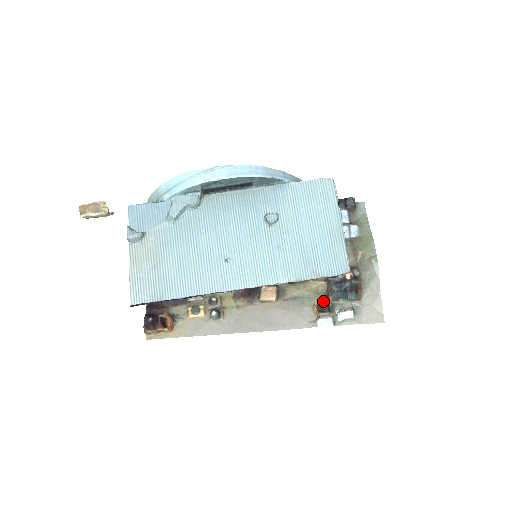
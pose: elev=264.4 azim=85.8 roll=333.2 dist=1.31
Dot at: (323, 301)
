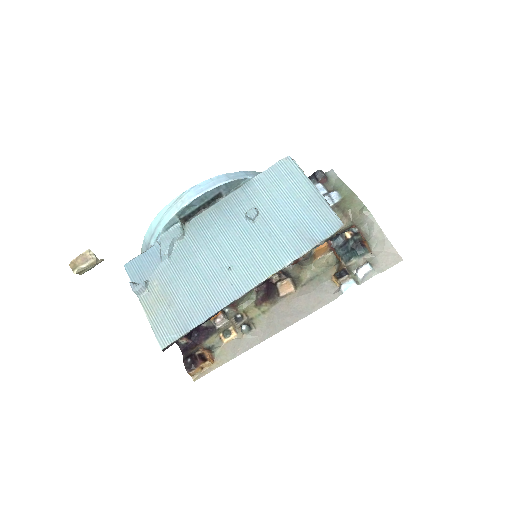
Dot at: (337, 269)
